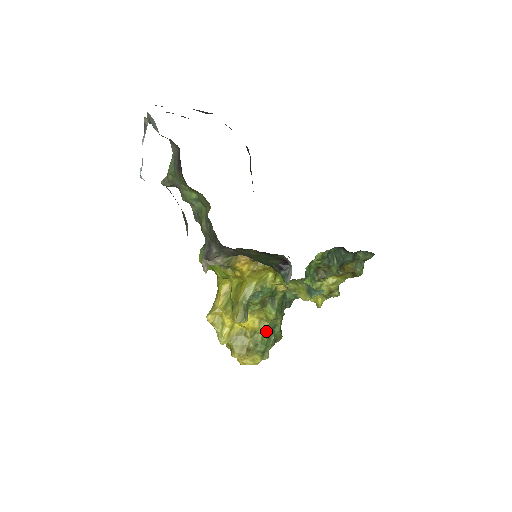
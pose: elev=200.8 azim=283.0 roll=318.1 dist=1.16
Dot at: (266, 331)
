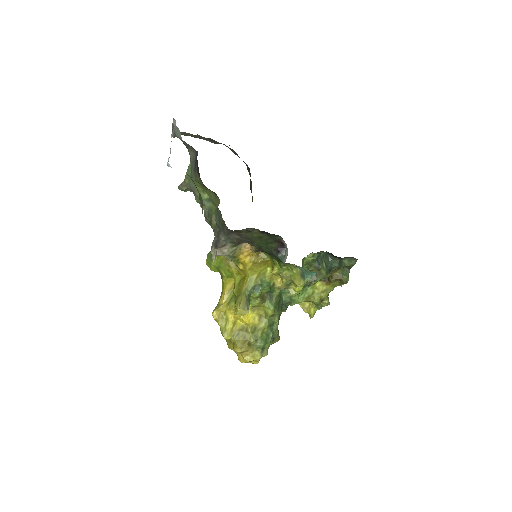
Dot at: (265, 327)
